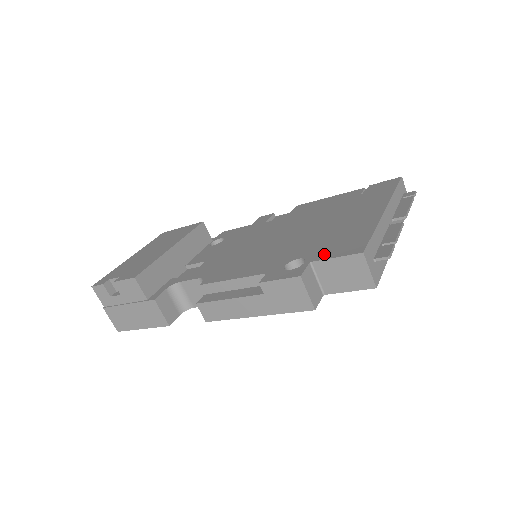
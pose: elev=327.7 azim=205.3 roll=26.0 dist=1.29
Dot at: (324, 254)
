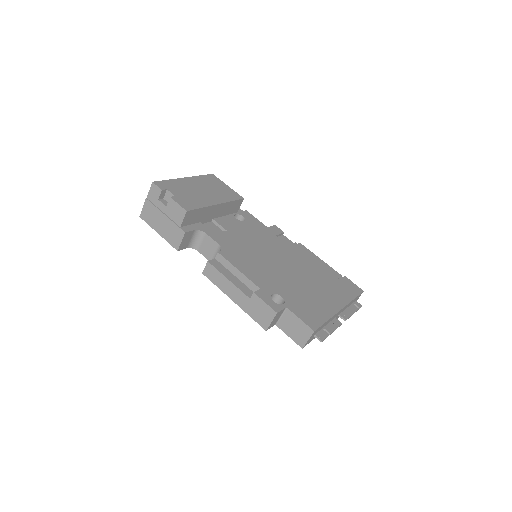
Dot at: (296, 309)
